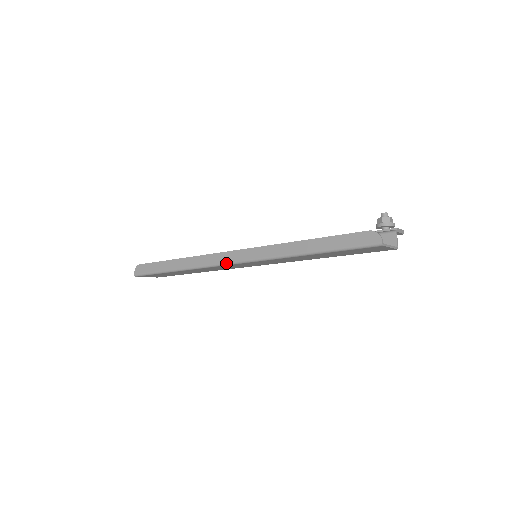
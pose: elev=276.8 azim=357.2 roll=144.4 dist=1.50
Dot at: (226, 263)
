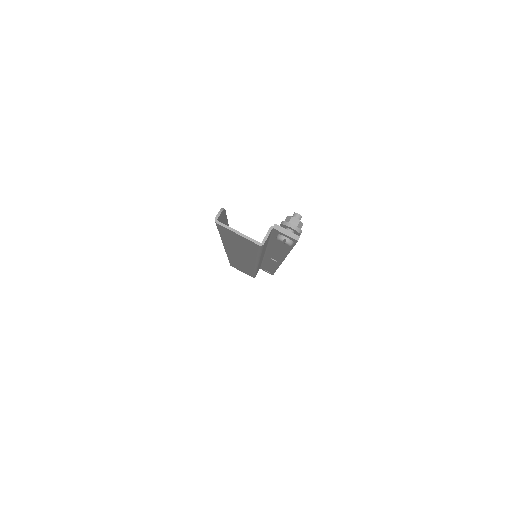
Dot at: occluded
